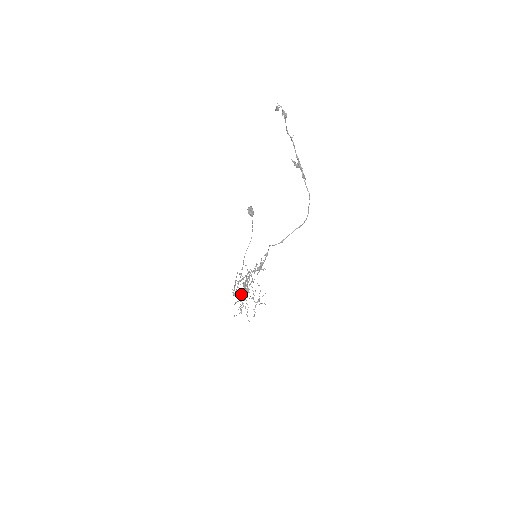
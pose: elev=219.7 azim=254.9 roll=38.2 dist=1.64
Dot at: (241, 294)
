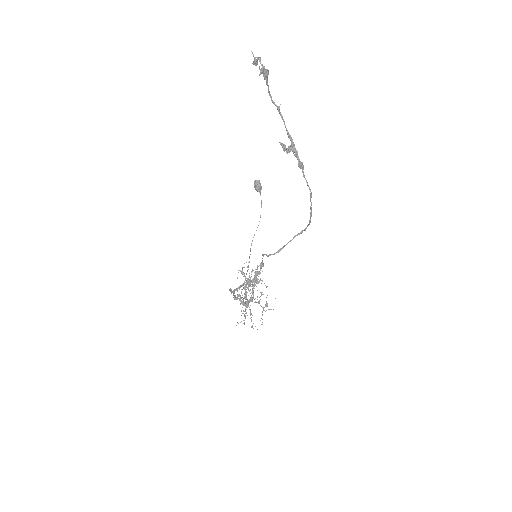
Dot at: (243, 299)
